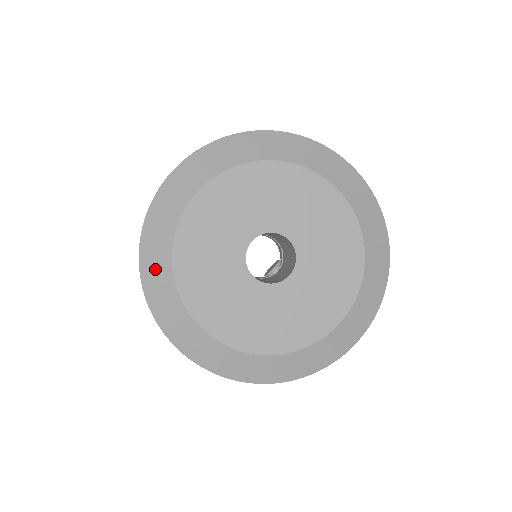
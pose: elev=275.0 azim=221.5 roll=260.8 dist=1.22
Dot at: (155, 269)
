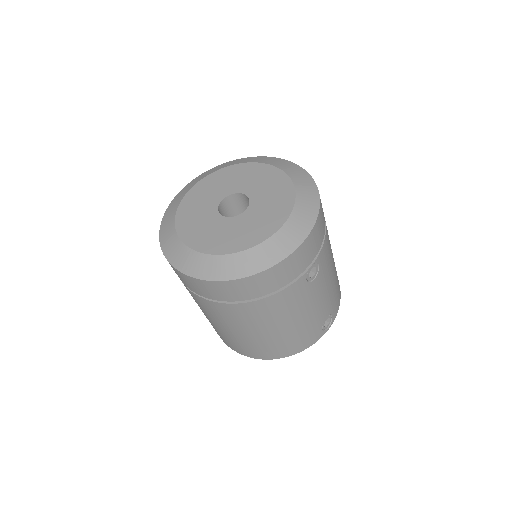
Dot at: (167, 229)
